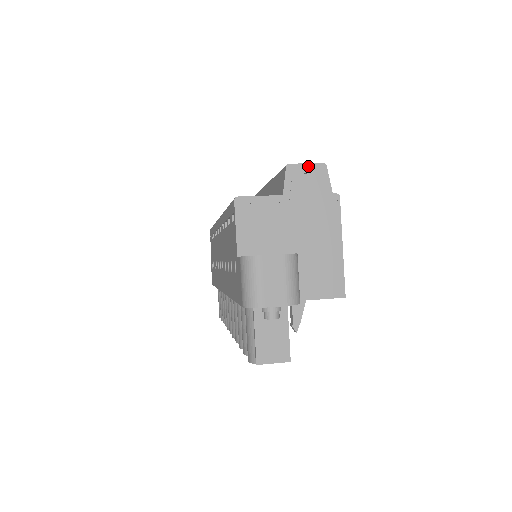
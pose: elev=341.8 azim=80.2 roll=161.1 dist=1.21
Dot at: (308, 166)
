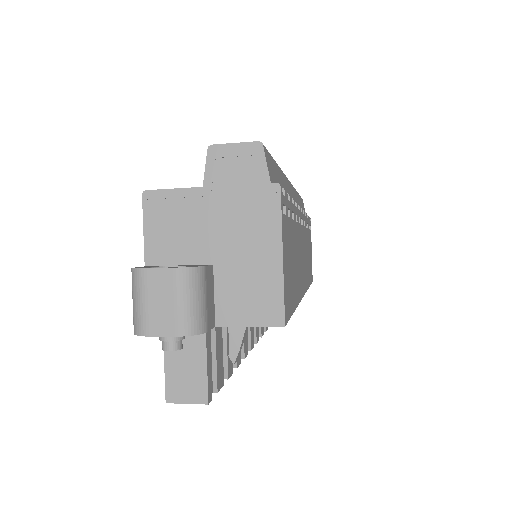
Dot at: (237, 146)
